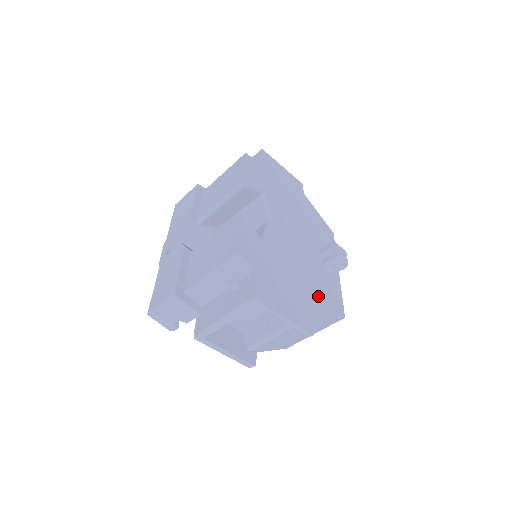
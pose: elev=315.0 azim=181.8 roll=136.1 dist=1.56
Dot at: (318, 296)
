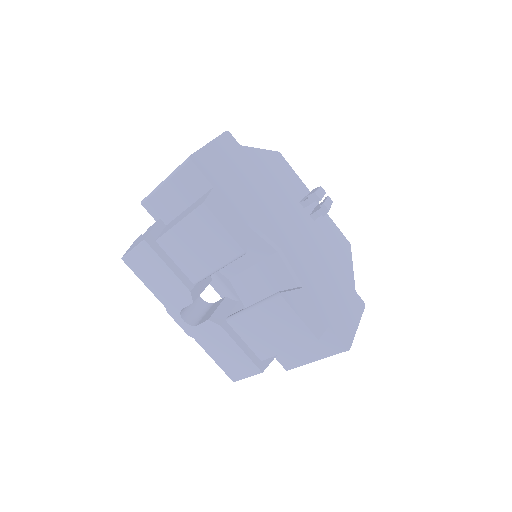
Dot at: (339, 261)
